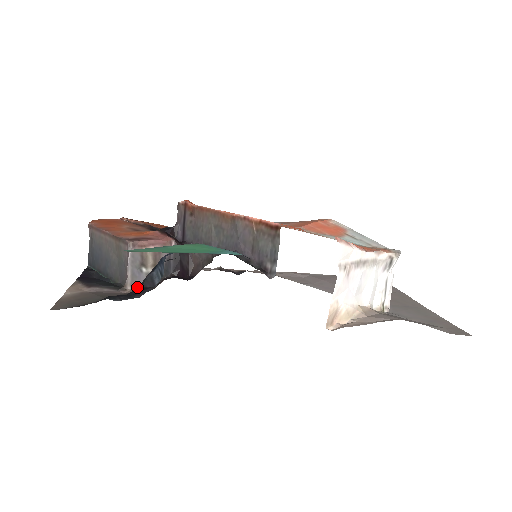
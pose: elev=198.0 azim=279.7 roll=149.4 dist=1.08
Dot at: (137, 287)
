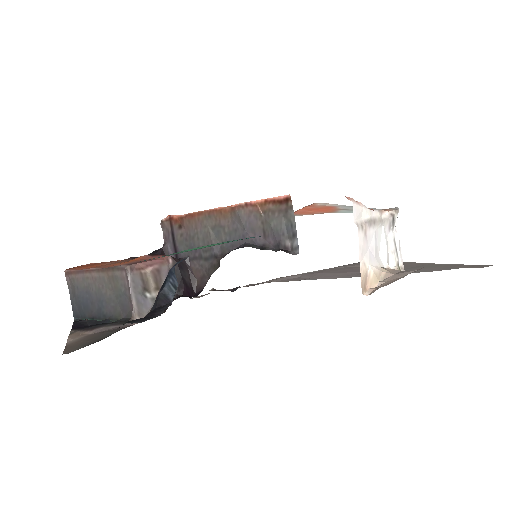
Dot at: (150, 310)
